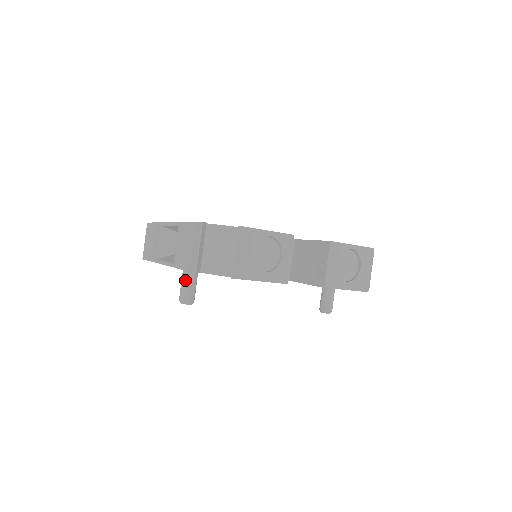
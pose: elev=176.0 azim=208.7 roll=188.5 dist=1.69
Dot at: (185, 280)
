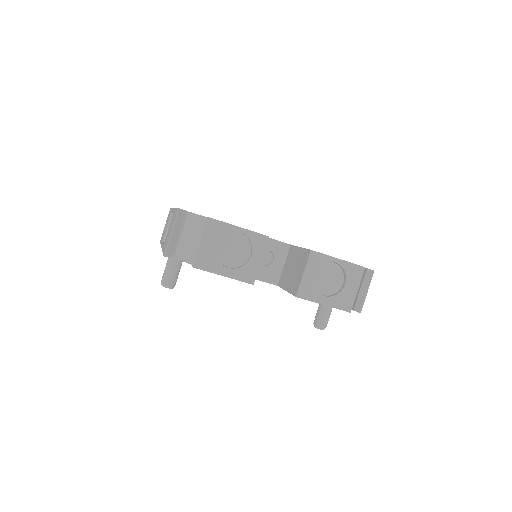
Dot at: (168, 264)
